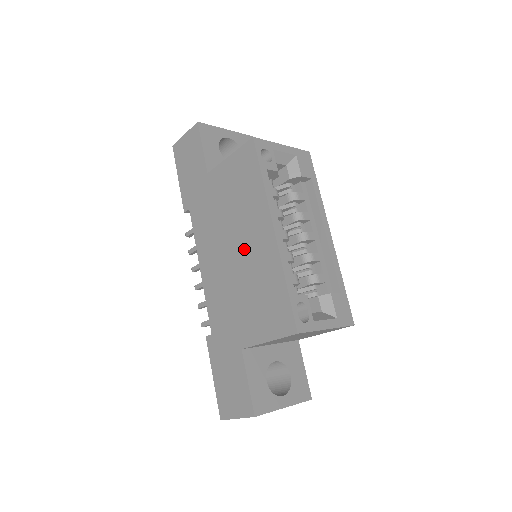
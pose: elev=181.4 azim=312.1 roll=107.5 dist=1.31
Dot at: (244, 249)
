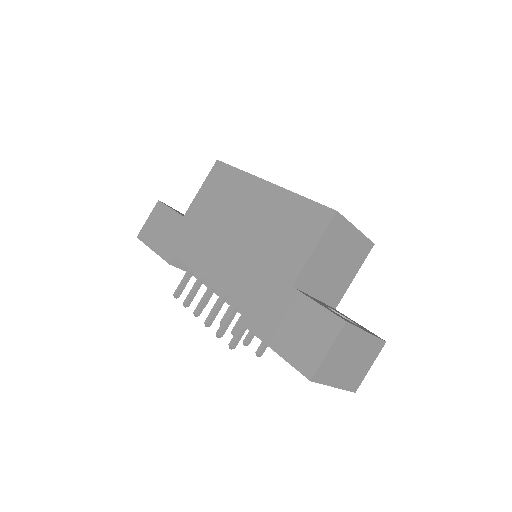
Dot at: (248, 220)
